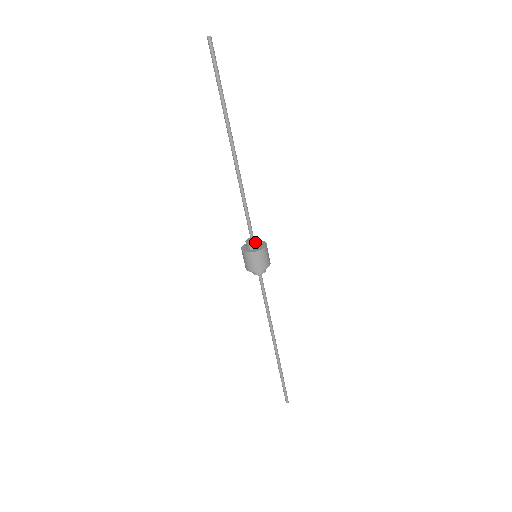
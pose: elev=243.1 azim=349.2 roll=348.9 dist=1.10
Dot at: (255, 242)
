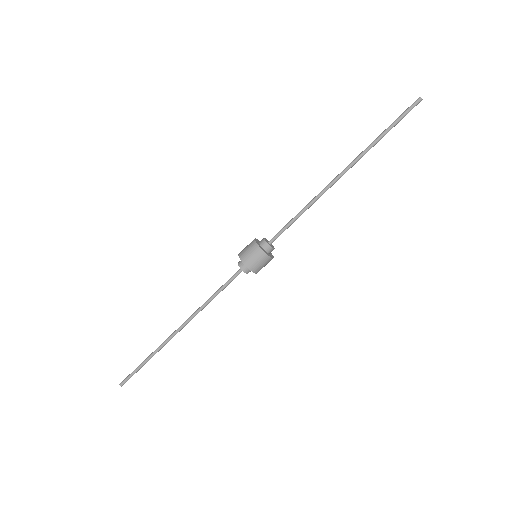
Dot at: (271, 246)
